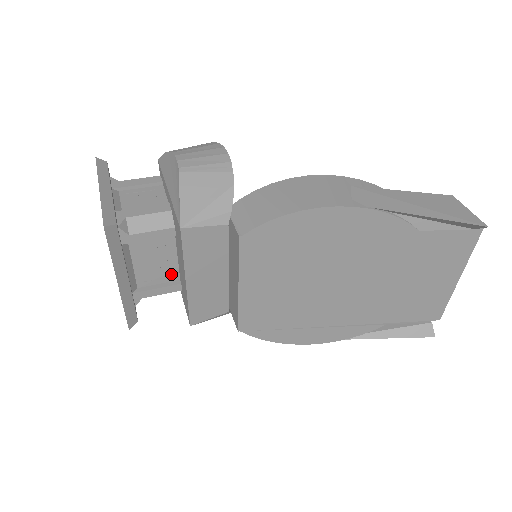
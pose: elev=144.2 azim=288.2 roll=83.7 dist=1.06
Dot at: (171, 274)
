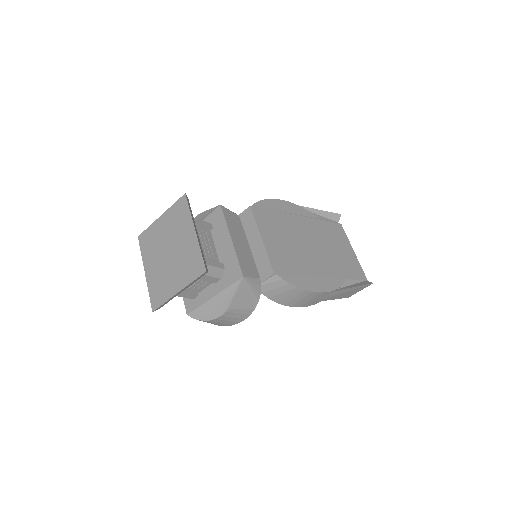
Dot at: (215, 259)
